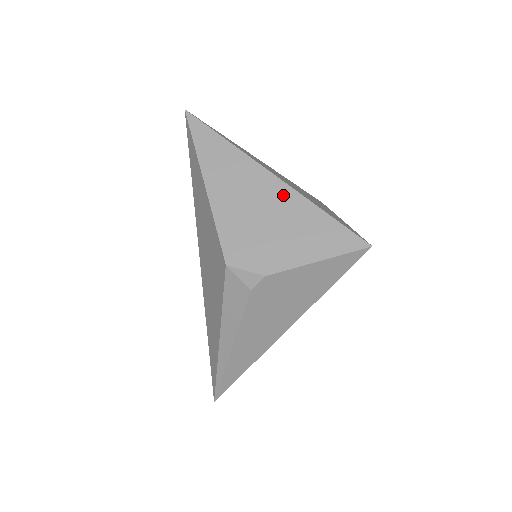
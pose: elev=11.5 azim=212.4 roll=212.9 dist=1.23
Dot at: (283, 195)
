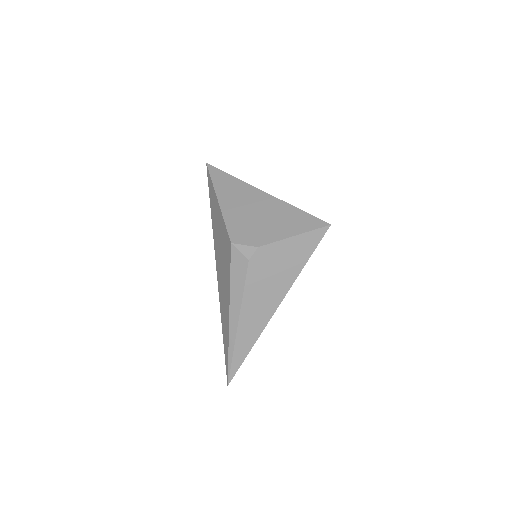
Dot at: (270, 202)
